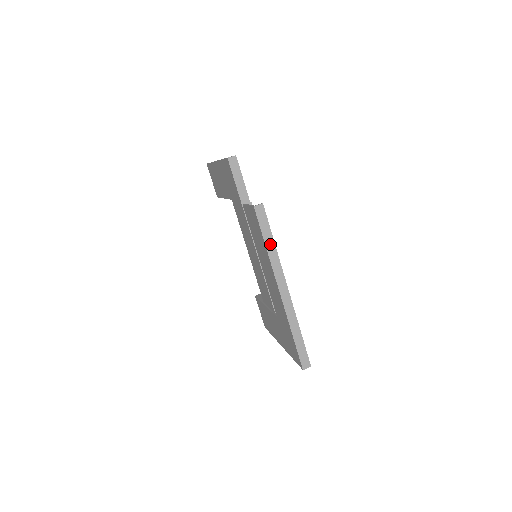
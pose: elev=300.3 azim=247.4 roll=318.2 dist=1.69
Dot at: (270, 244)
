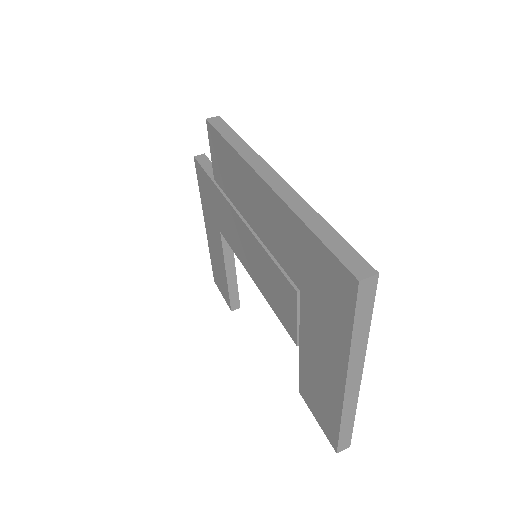
Dot at: (235, 140)
